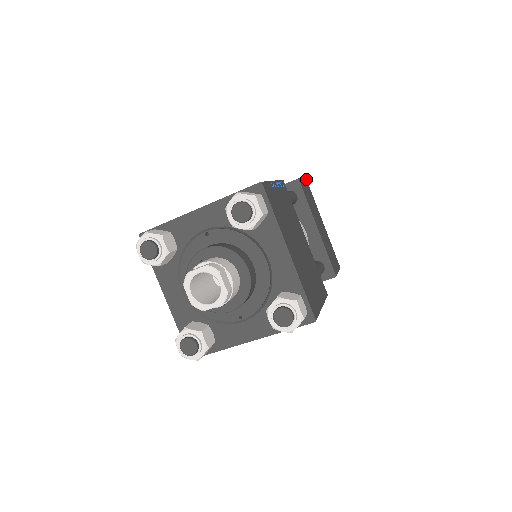
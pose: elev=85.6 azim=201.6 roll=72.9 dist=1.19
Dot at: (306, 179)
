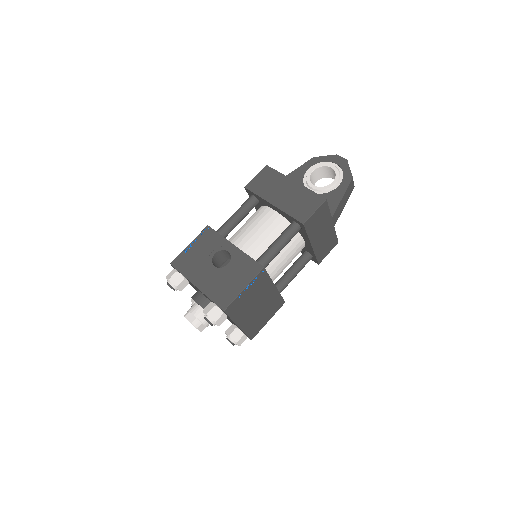
Dot at: (326, 200)
